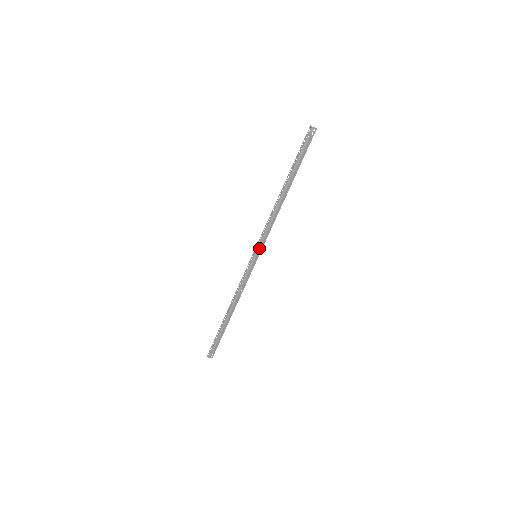
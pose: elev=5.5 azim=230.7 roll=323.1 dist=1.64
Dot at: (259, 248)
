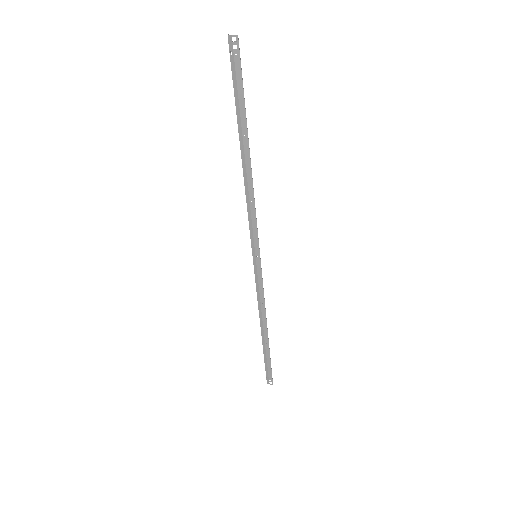
Dot at: (254, 245)
